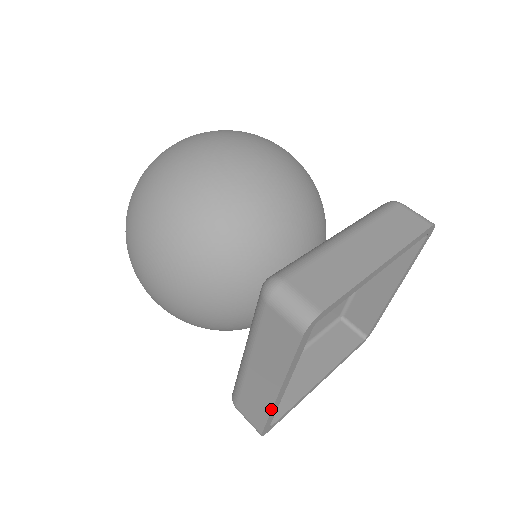
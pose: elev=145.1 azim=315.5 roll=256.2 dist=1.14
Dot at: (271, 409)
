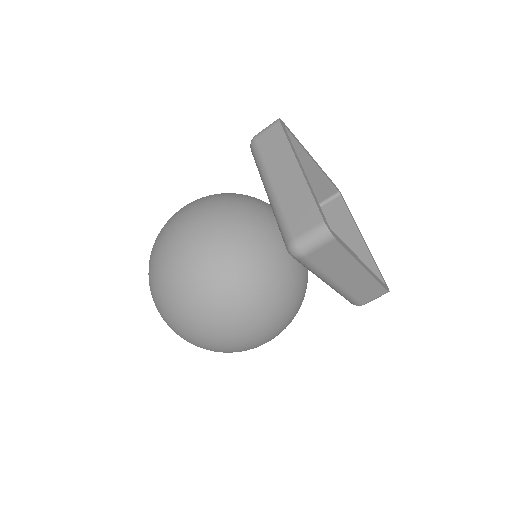
Dot at: (374, 278)
